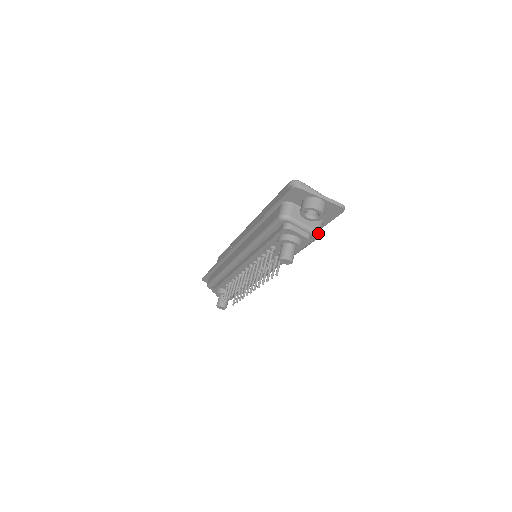
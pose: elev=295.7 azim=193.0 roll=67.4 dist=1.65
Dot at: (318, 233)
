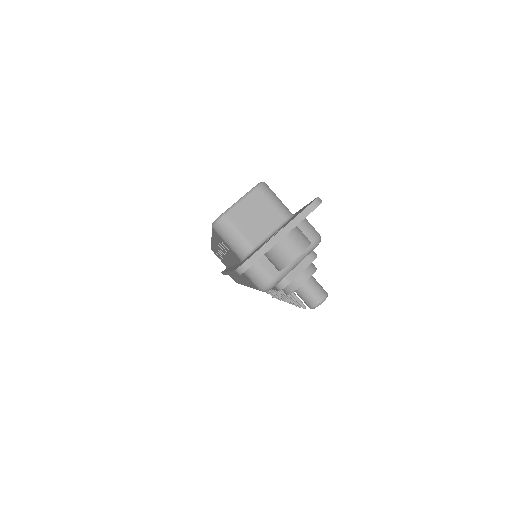
Dot at: (316, 241)
